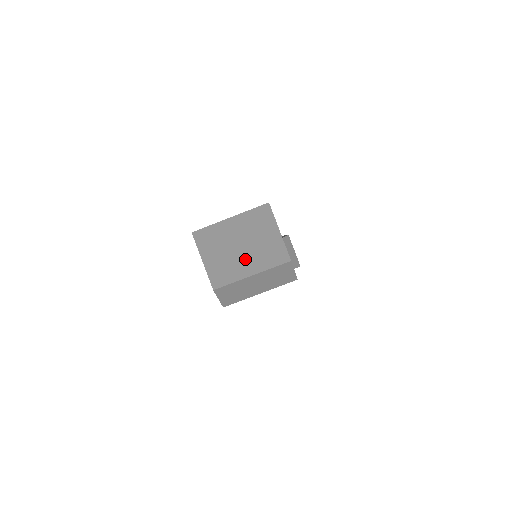
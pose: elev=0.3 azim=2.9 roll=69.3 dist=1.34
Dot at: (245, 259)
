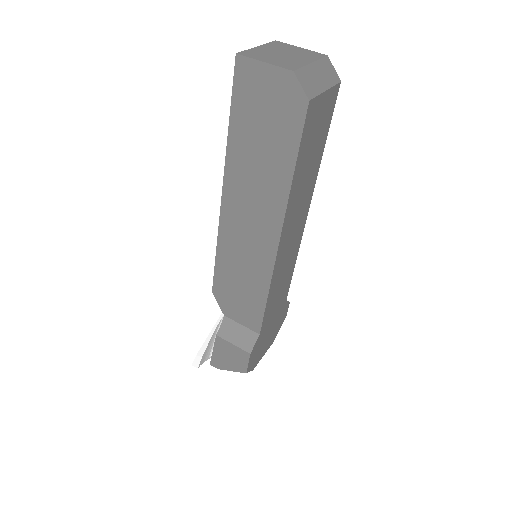
Dot at: (295, 58)
